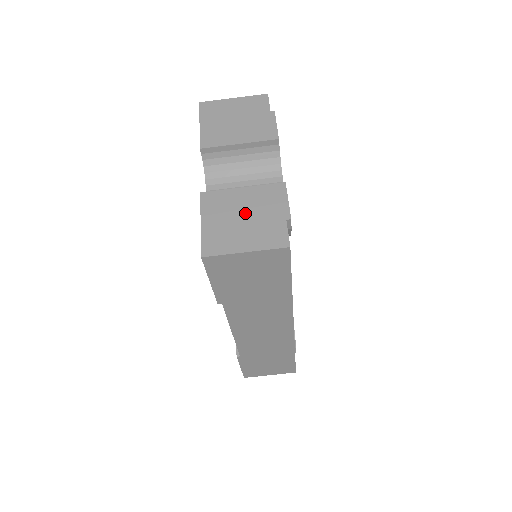
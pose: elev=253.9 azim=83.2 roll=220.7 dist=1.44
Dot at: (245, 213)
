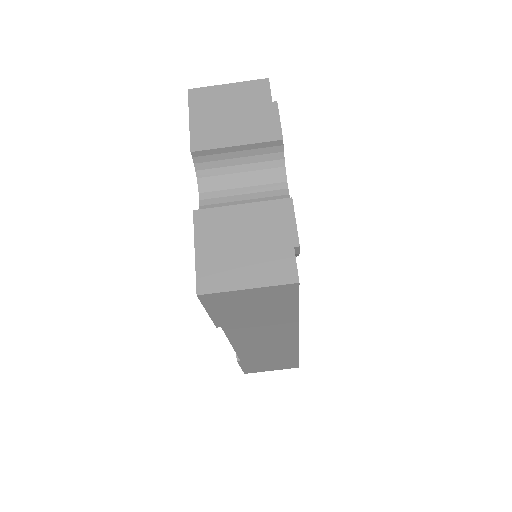
Dot at: (246, 238)
